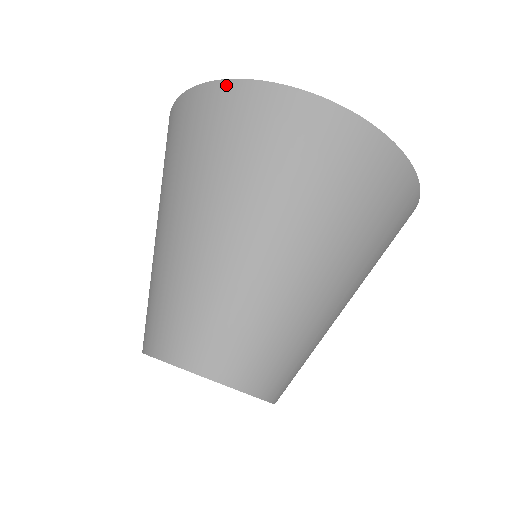
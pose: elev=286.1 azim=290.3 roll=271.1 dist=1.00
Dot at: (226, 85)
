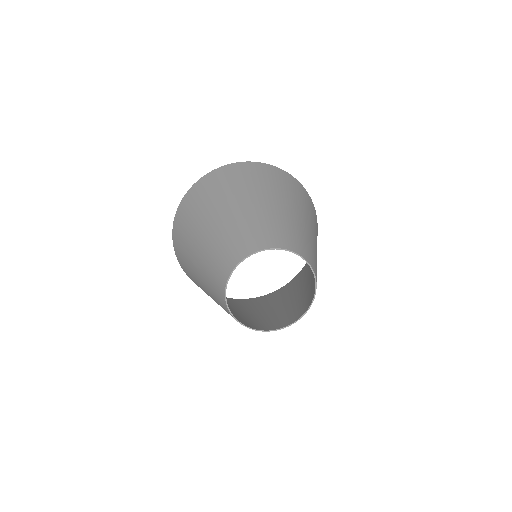
Dot at: (196, 184)
